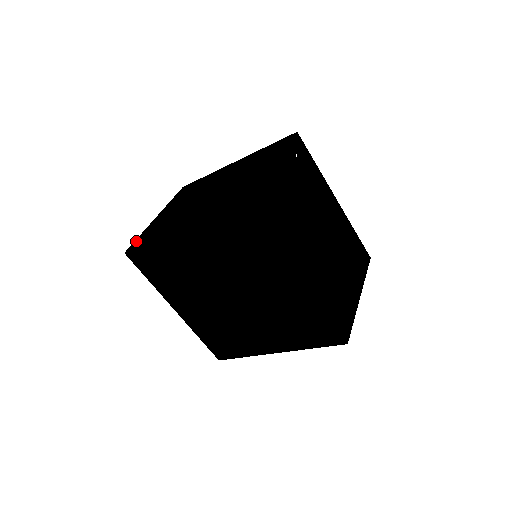
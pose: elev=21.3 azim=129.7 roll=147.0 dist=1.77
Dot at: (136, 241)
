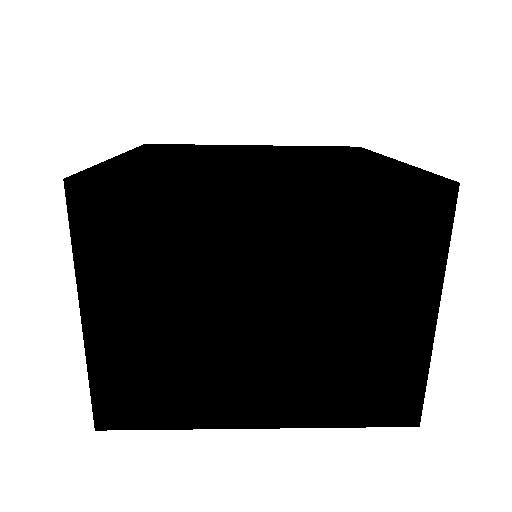
Dot at: (101, 403)
